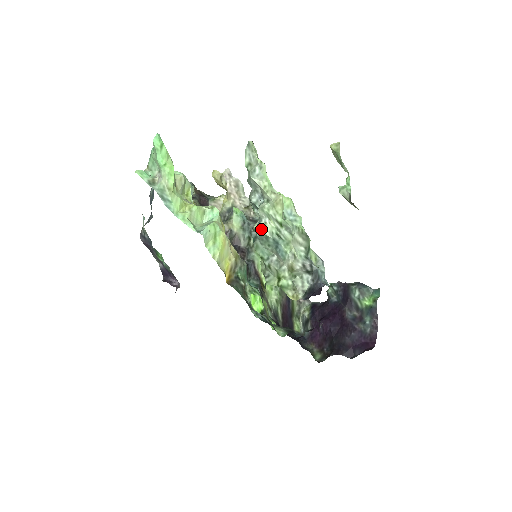
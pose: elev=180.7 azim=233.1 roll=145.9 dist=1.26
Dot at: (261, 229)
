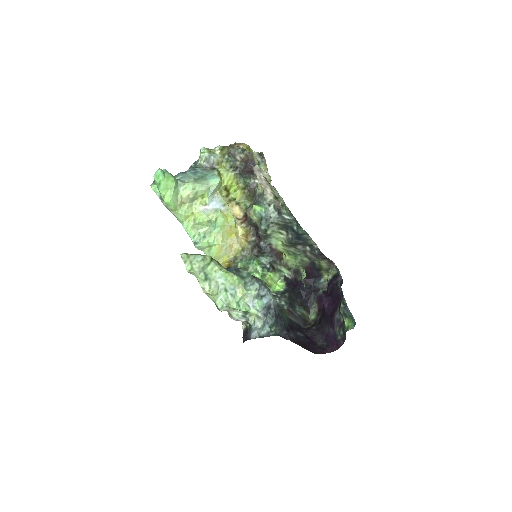
Dot at: occluded
